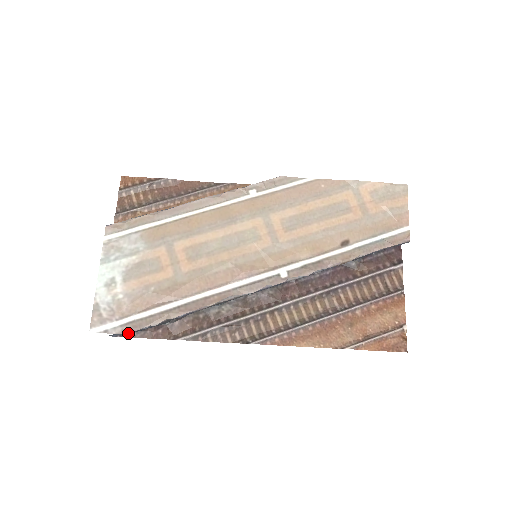
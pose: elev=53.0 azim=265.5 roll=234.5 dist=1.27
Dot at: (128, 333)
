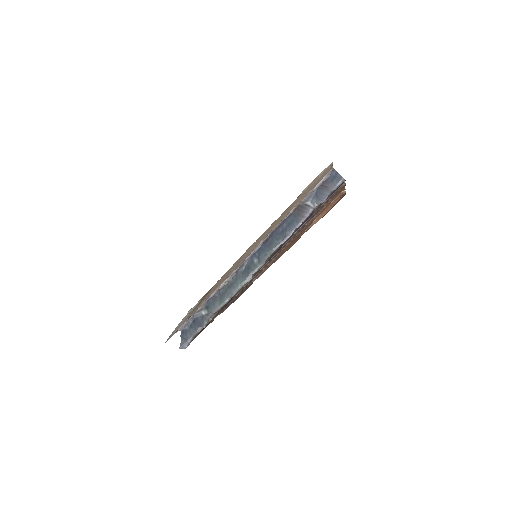
Dot at: (181, 329)
